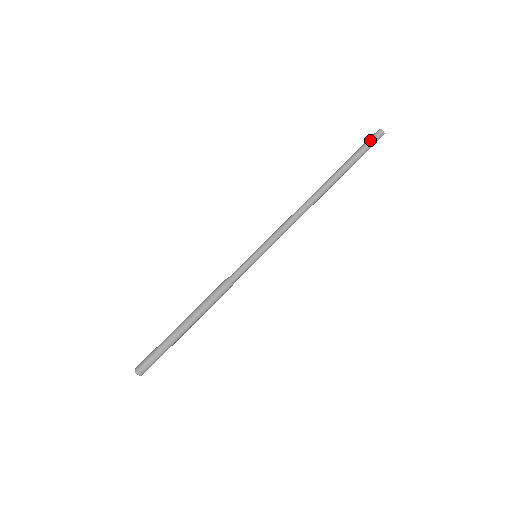
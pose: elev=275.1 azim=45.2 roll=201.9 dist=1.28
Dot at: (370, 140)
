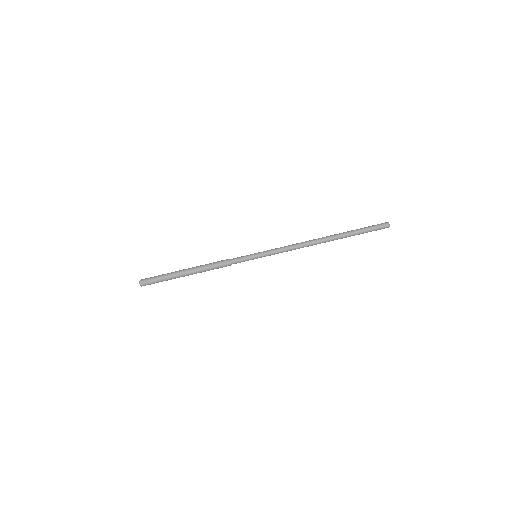
Dot at: (376, 225)
